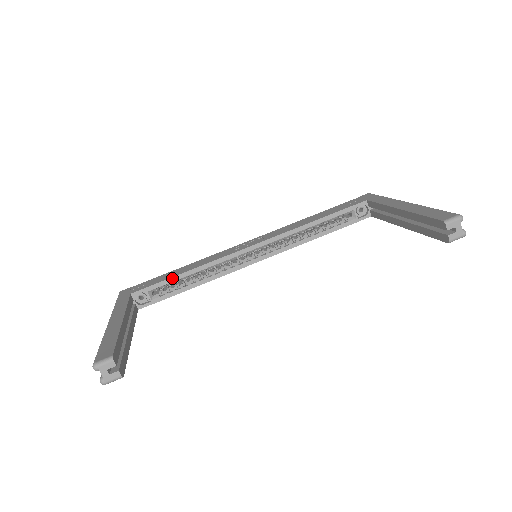
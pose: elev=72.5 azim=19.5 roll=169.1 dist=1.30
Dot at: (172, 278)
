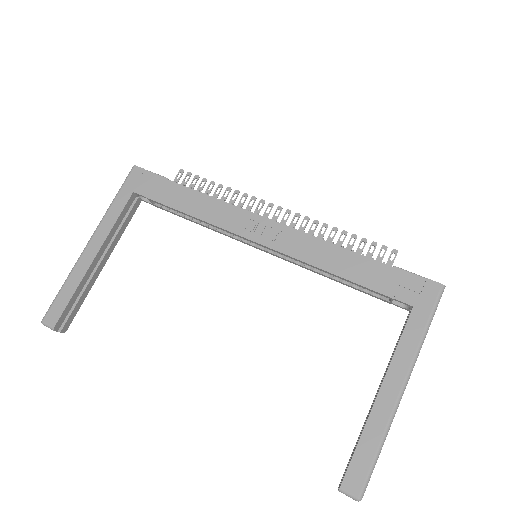
Dot at: (173, 208)
